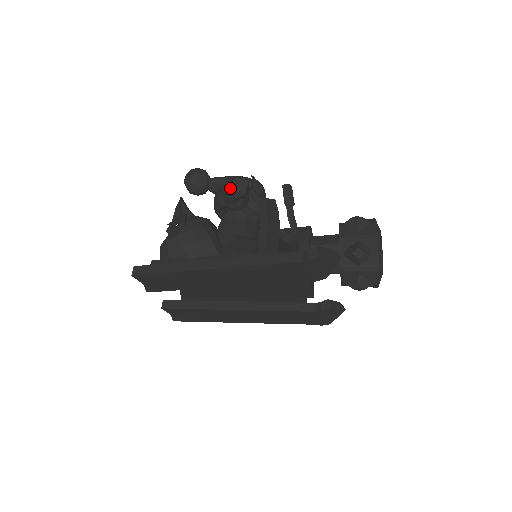
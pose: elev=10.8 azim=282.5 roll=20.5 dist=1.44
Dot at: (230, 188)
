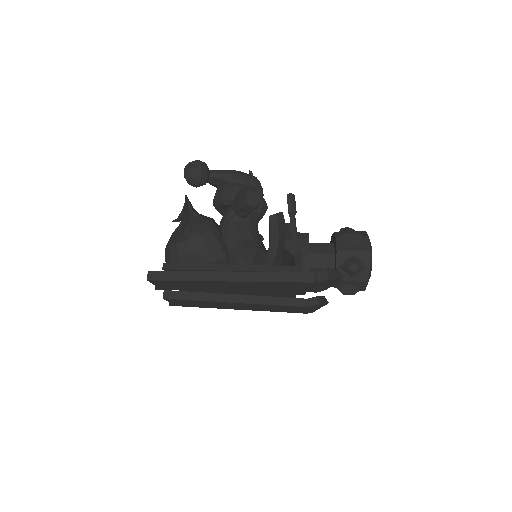
Dot at: (243, 201)
